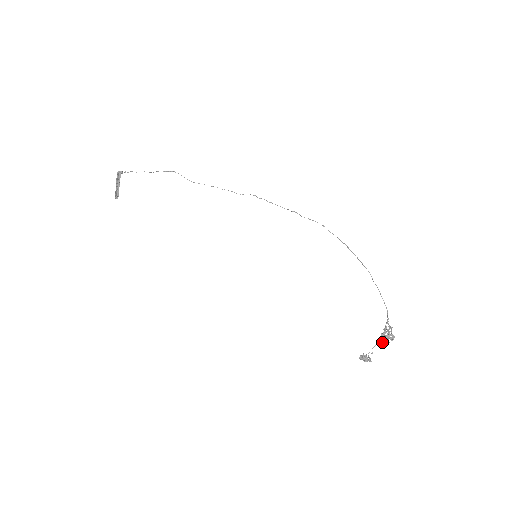
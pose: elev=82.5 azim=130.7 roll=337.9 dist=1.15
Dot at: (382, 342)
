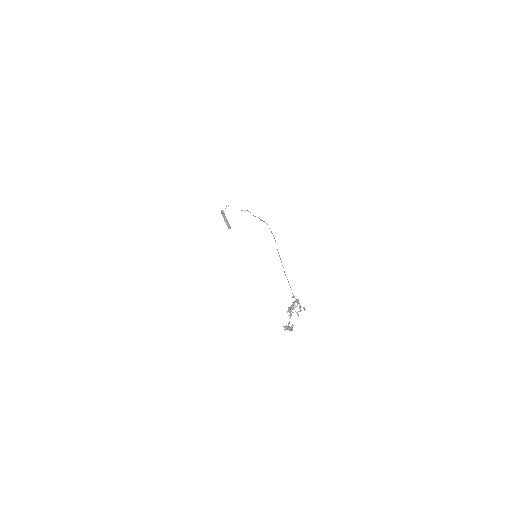
Dot at: occluded
